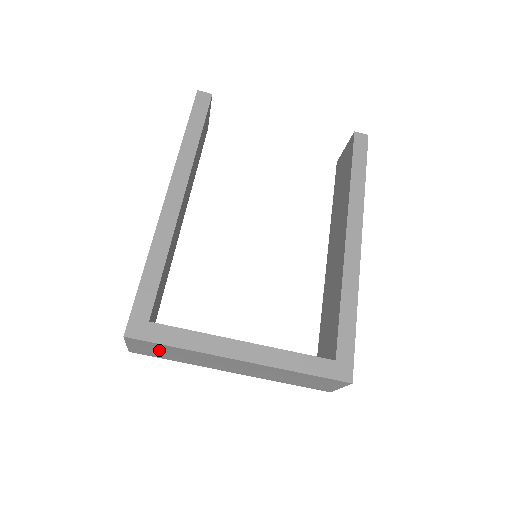
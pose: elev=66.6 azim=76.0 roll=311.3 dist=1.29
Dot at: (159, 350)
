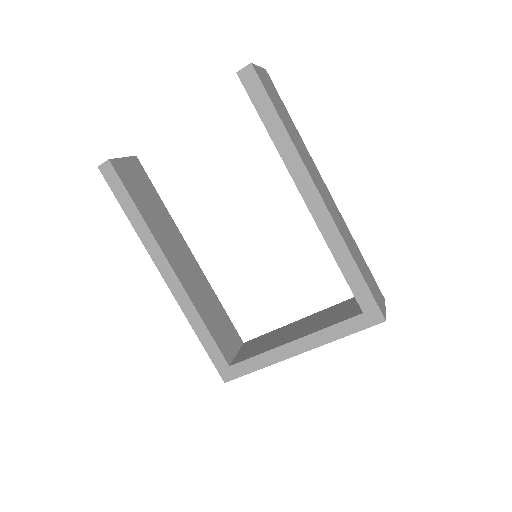
Dot at: occluded
